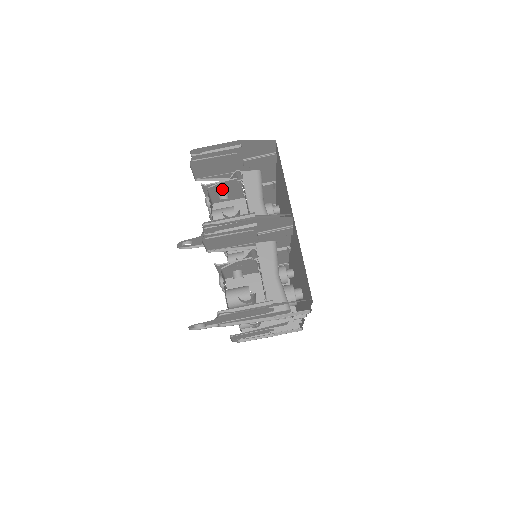
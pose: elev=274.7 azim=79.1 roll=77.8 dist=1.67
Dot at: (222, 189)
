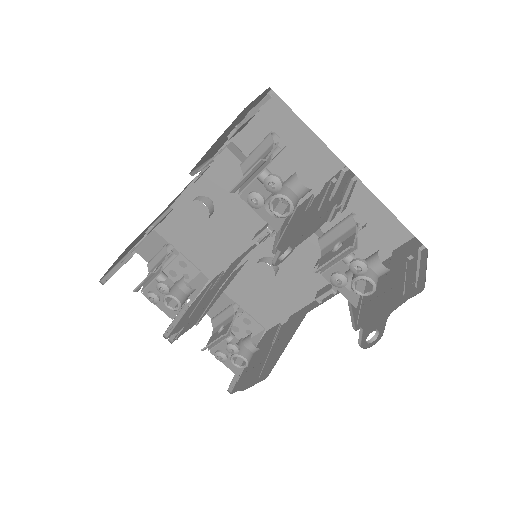
Dot at: occluded
